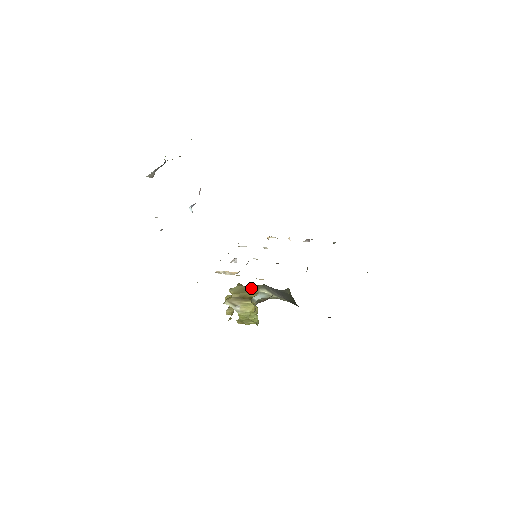
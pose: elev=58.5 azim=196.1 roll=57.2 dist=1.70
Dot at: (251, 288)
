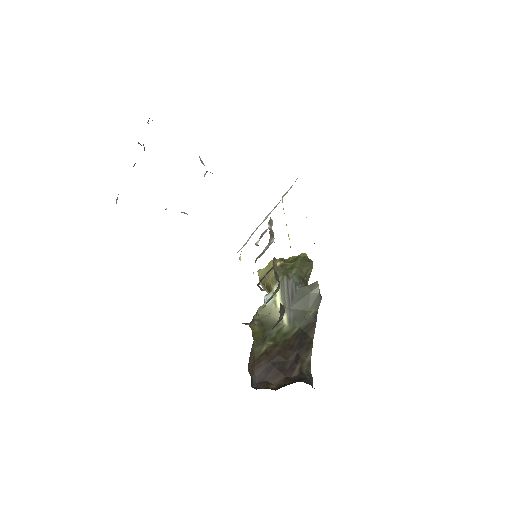
Dot at: (273, 276)
